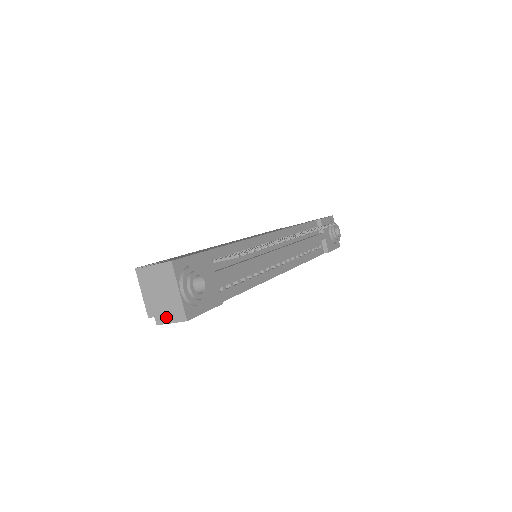
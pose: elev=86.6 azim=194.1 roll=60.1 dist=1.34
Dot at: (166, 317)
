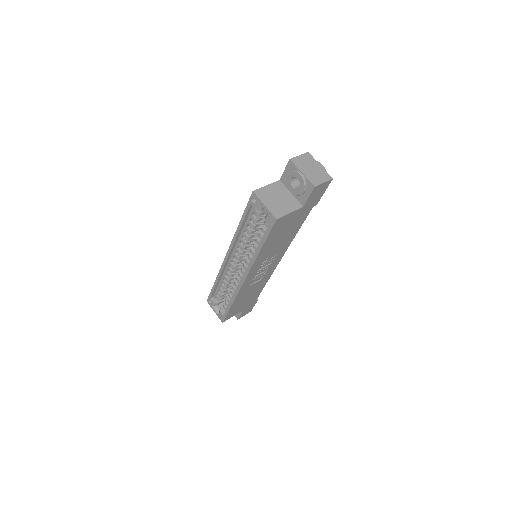
Dot at: (319, 180)
